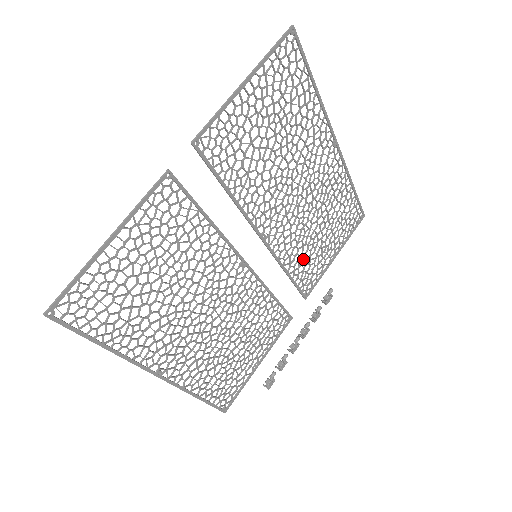
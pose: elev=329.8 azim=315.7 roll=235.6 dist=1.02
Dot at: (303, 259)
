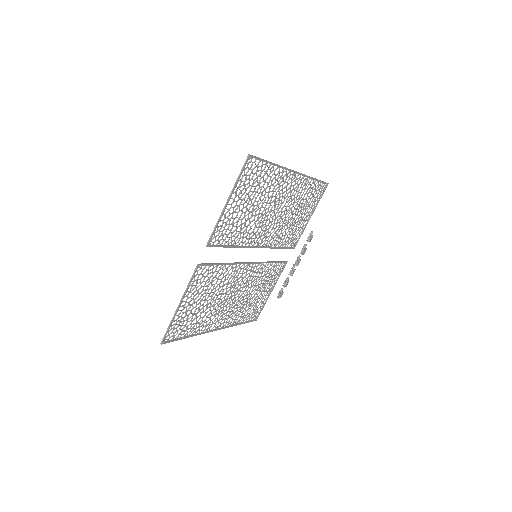
Dot at: (287, 235)
